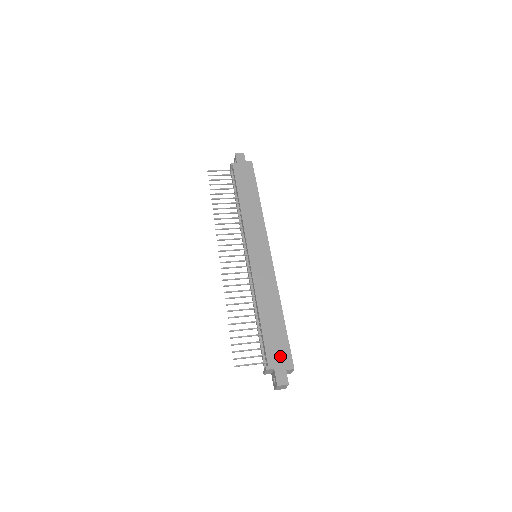
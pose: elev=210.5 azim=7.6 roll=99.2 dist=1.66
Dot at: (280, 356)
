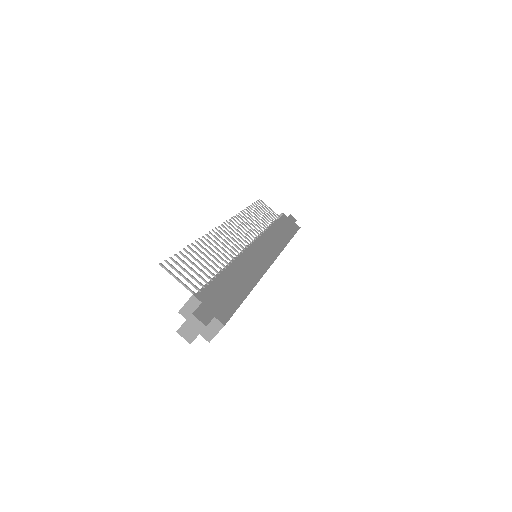
Dot at: (219, 304)
